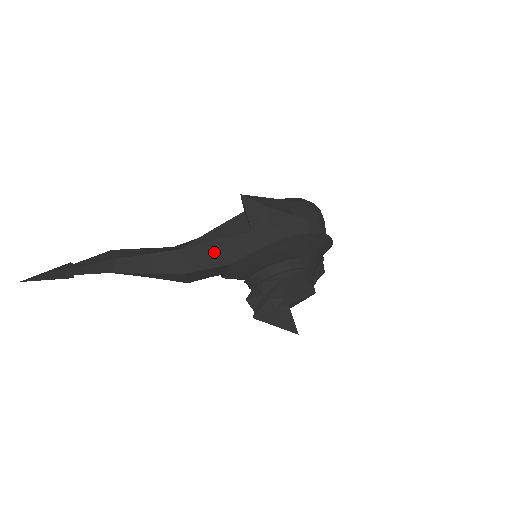
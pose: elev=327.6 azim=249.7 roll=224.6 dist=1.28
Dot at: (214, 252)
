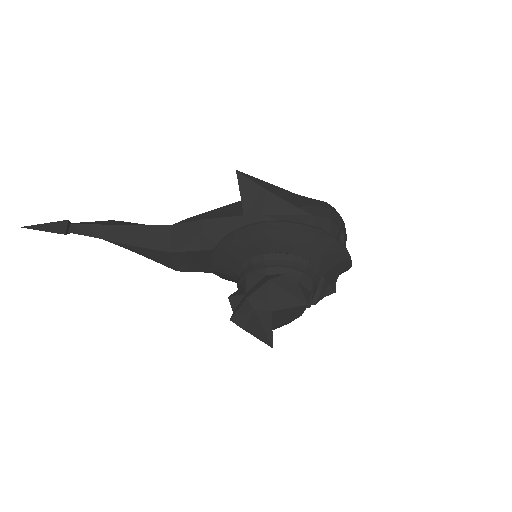
Dot at: (201, 232)
